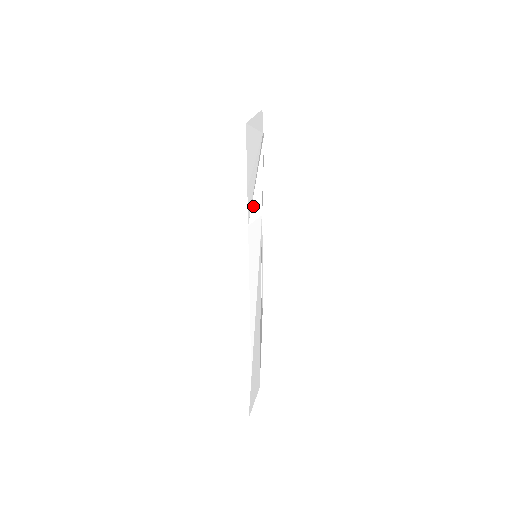
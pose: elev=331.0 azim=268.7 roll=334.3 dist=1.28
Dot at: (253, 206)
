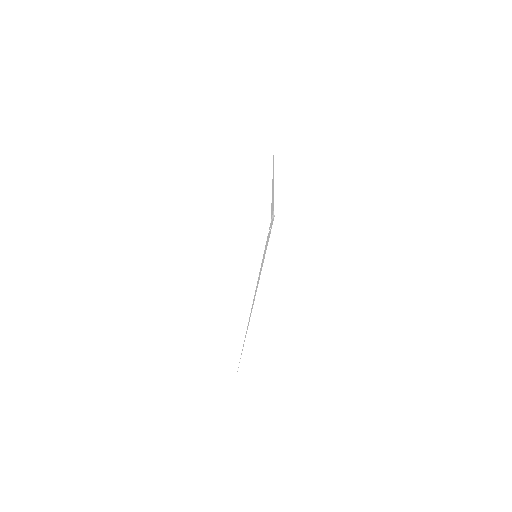
Dot at: (271, 205)
